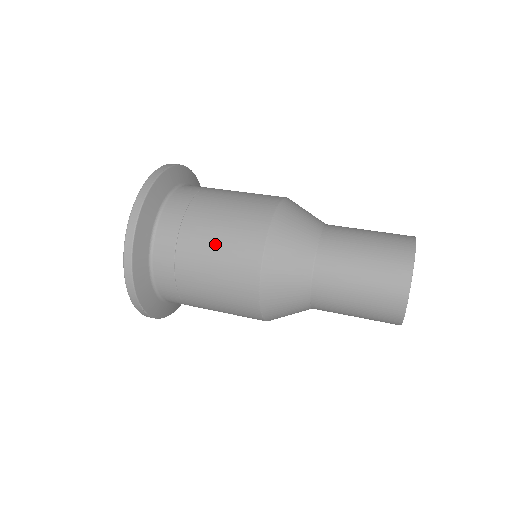
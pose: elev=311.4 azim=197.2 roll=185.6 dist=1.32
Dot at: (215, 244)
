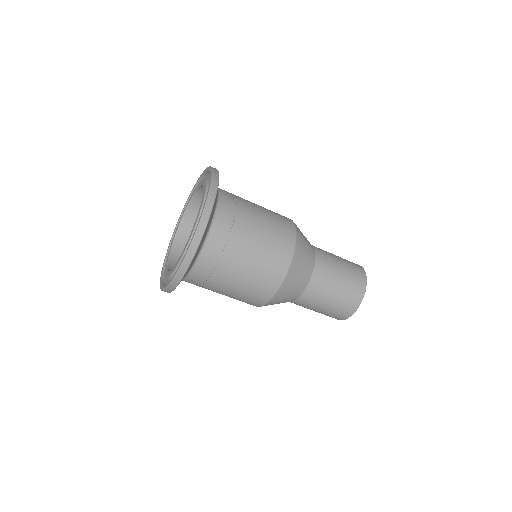
Dot at: (262, 231)
